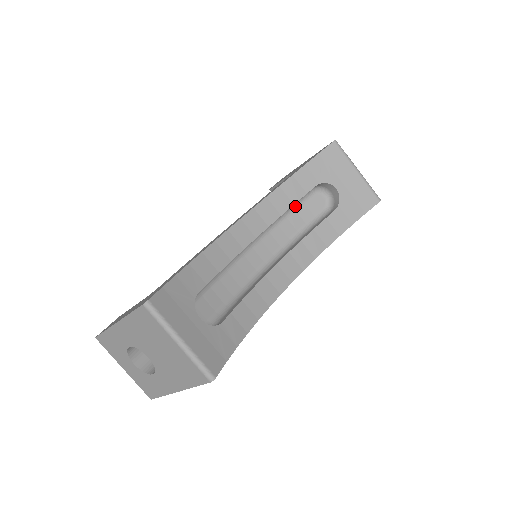
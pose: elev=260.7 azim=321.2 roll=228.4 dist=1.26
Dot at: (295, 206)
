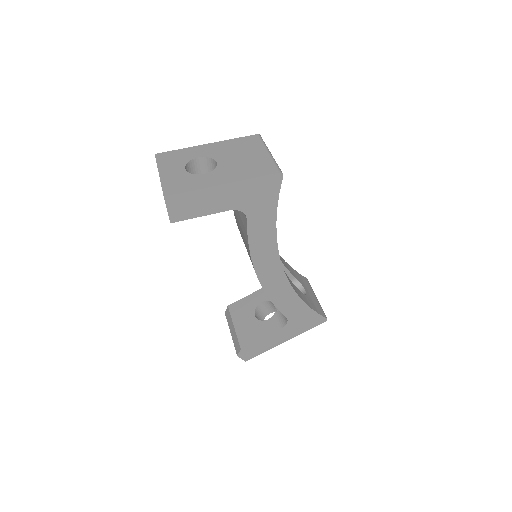
Dot at: occluded
